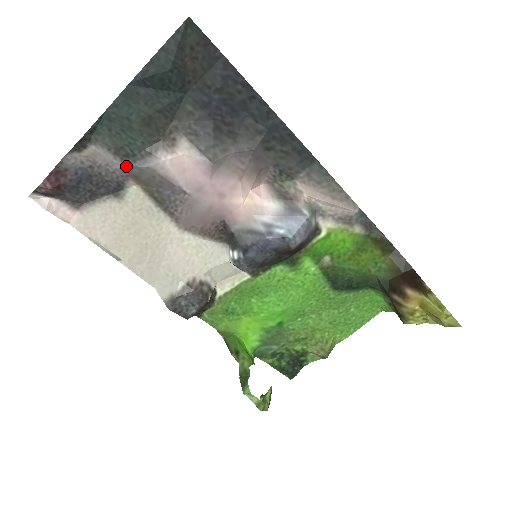
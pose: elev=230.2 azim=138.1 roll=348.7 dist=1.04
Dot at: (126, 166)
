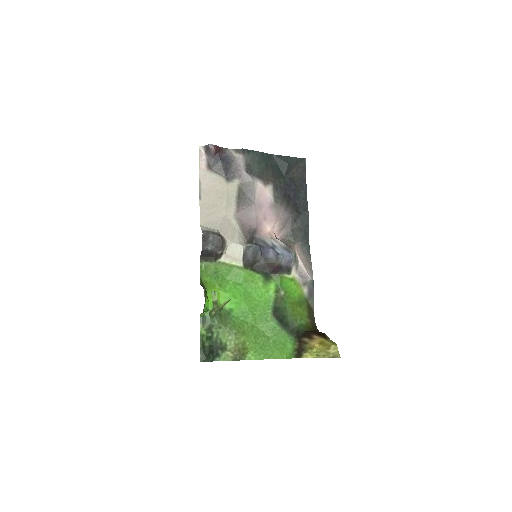
Dot at: (245, 172)
